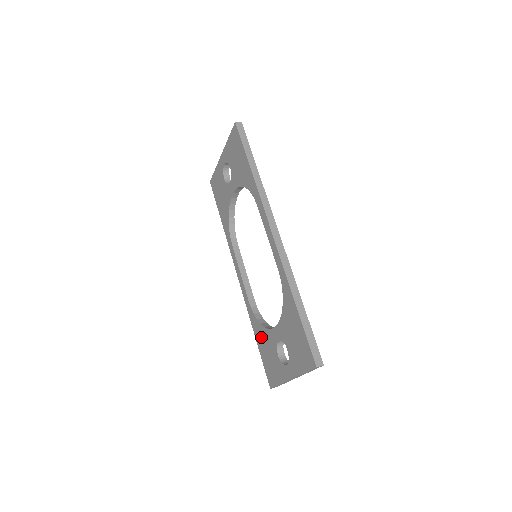
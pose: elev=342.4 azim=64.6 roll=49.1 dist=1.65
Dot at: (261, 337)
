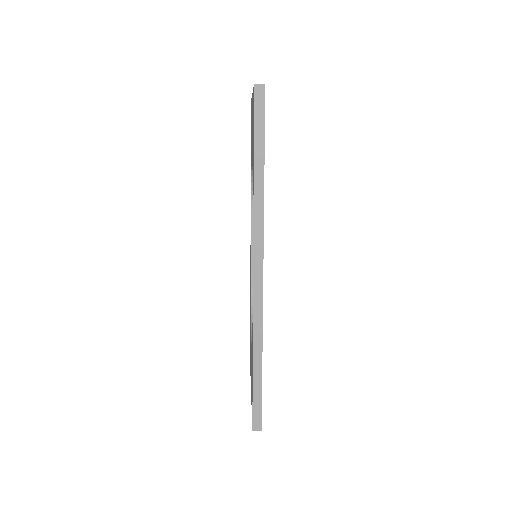
Dot at: (250, 323)
